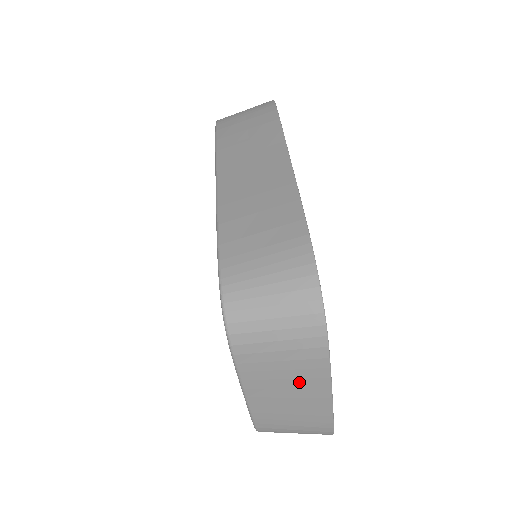
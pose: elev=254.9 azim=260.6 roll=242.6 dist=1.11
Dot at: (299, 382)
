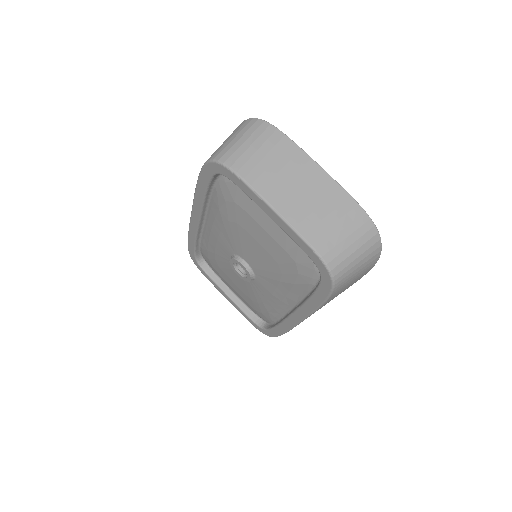
Dot at: (290, 167)
